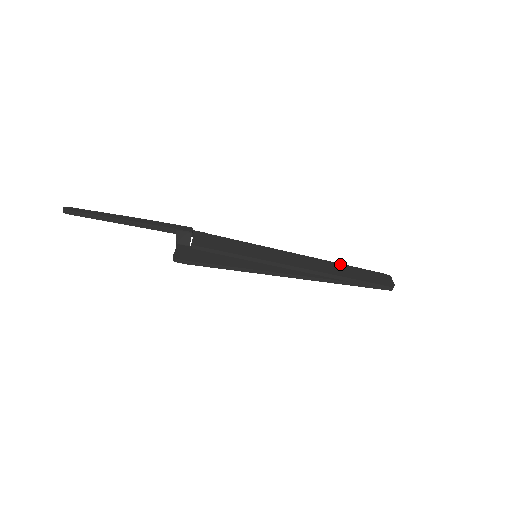
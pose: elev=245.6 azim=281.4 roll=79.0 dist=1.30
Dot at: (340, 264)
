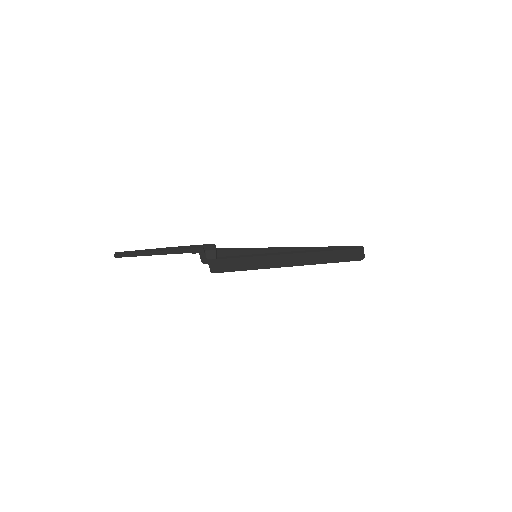
Dot at: (321, 252)
